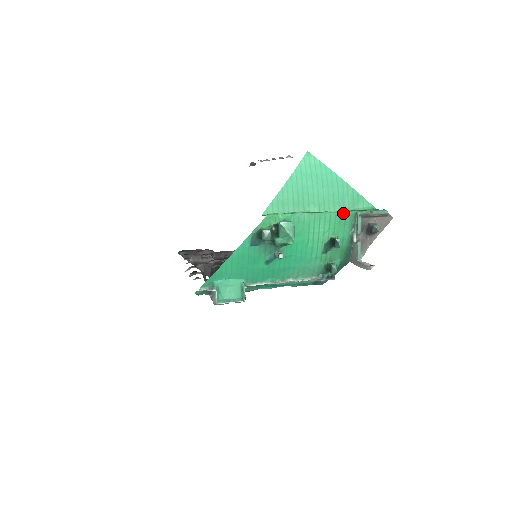
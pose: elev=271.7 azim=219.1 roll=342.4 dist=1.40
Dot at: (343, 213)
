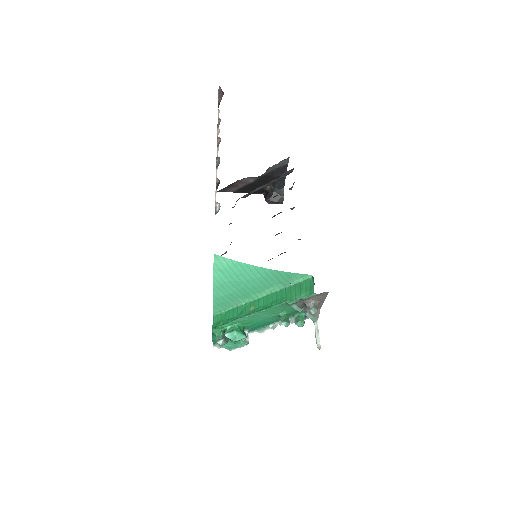
Dot at: (275, 307)
